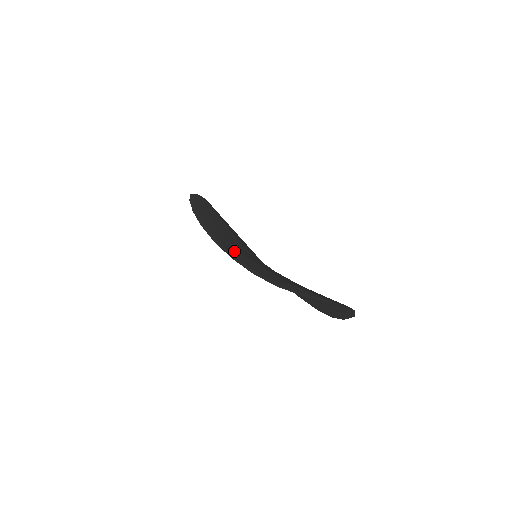
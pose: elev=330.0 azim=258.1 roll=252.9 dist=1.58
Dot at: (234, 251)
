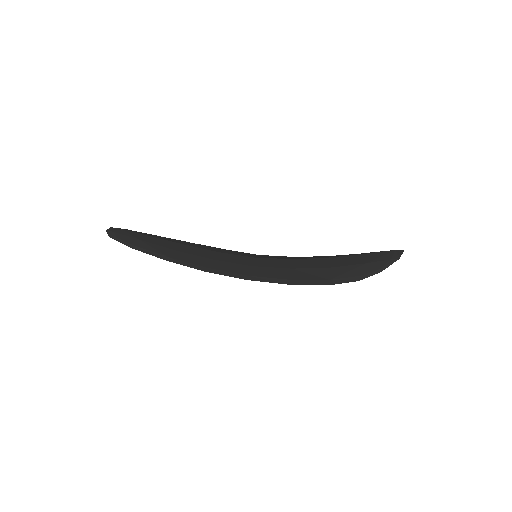
Dot at: (266, 273)
